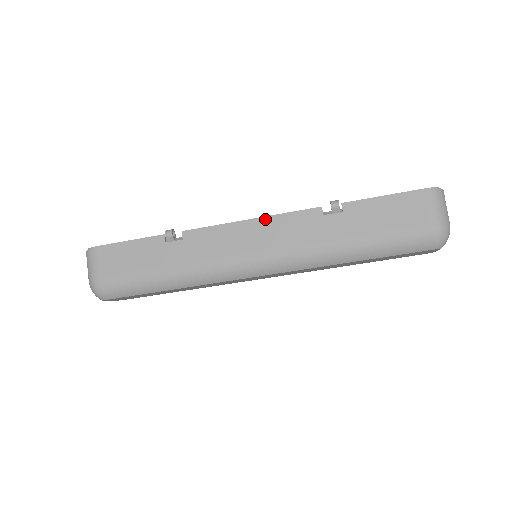
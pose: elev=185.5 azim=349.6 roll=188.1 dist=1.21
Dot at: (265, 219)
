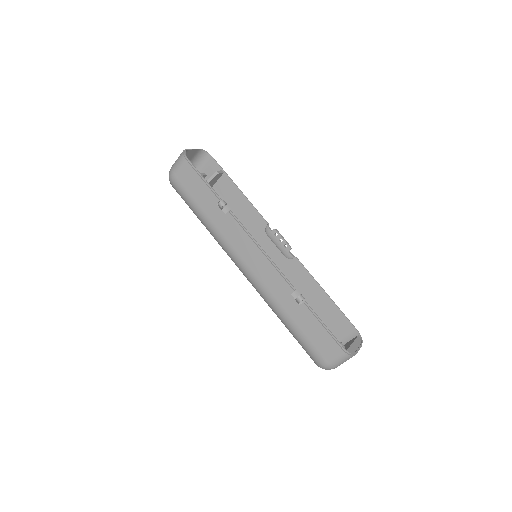
Dot at: (267, 259)
